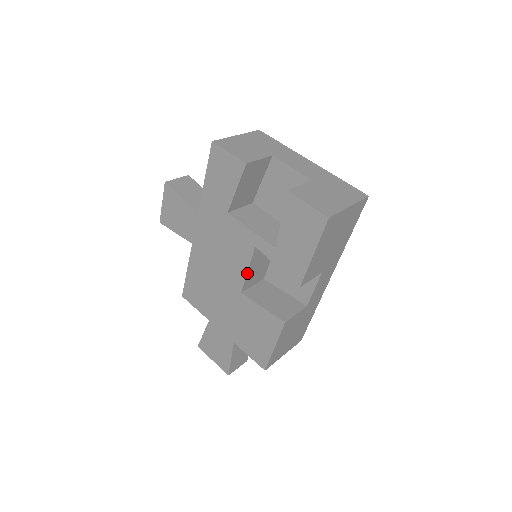
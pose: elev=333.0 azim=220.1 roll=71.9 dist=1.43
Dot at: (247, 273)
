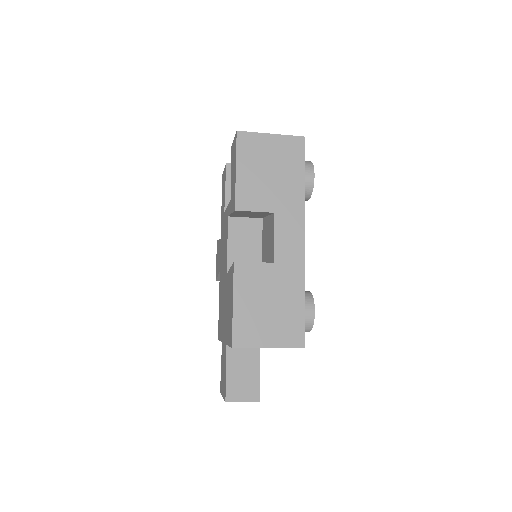
Dot at: (228, 249)
